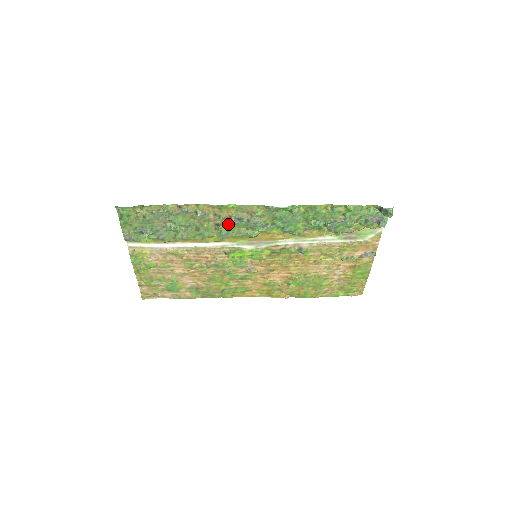
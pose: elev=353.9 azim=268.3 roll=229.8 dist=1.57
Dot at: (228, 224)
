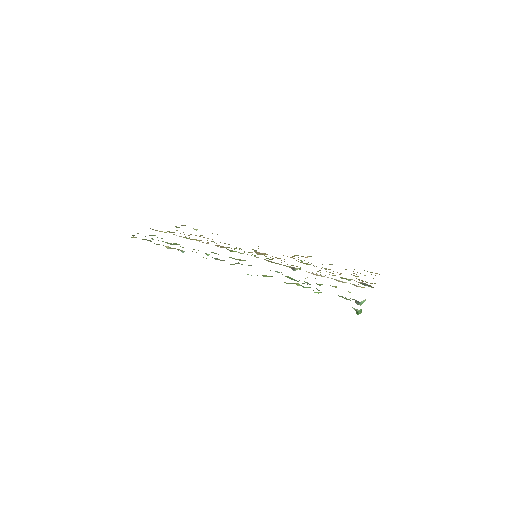
Dot at: occluded
